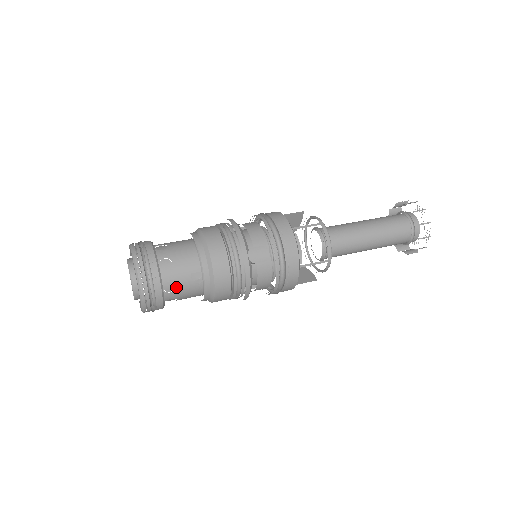
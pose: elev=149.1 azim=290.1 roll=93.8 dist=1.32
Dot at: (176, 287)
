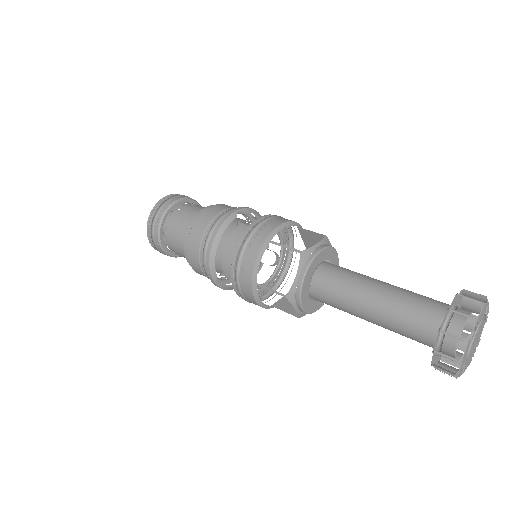
Dot at: (178, 215)
